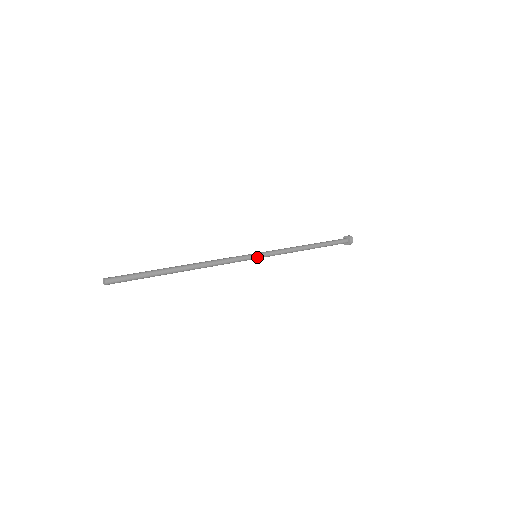
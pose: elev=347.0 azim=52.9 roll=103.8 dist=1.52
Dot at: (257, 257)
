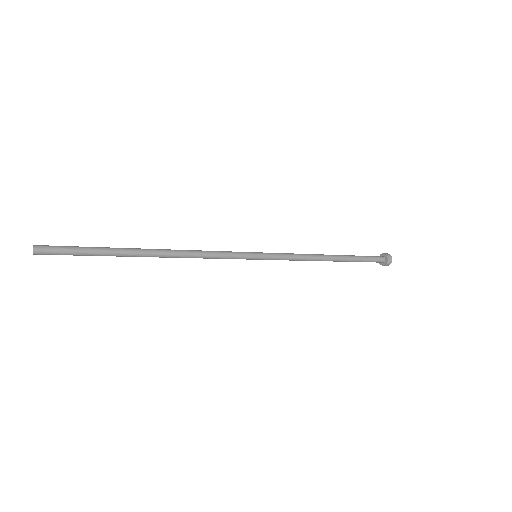
Dot at: (257, 257)
